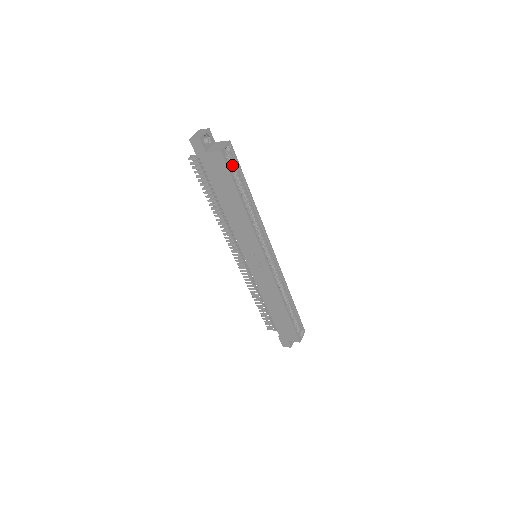
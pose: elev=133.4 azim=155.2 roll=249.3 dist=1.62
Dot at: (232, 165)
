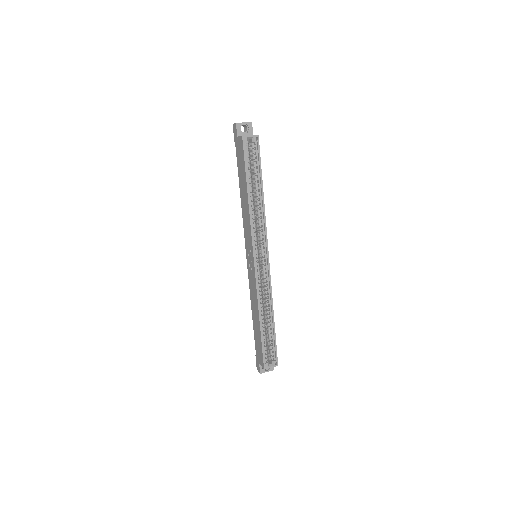
Dot at: (253, 156)
